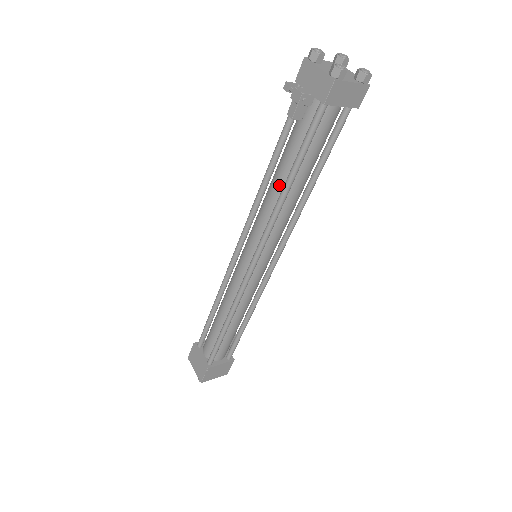
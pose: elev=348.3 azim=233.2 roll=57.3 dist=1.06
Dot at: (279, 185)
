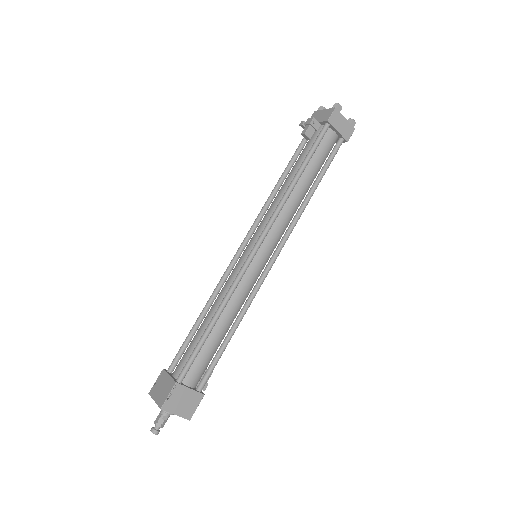
Dot at: (288, 183)
